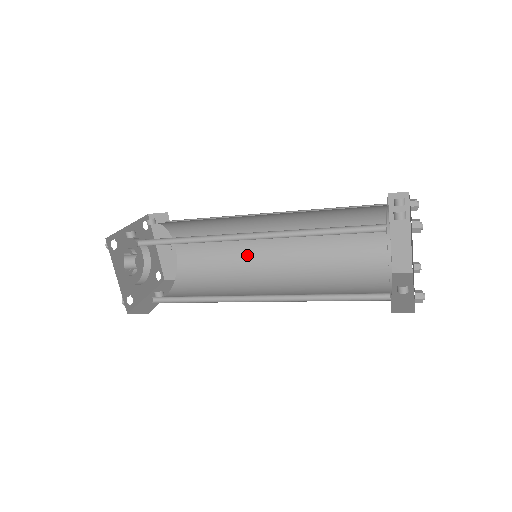
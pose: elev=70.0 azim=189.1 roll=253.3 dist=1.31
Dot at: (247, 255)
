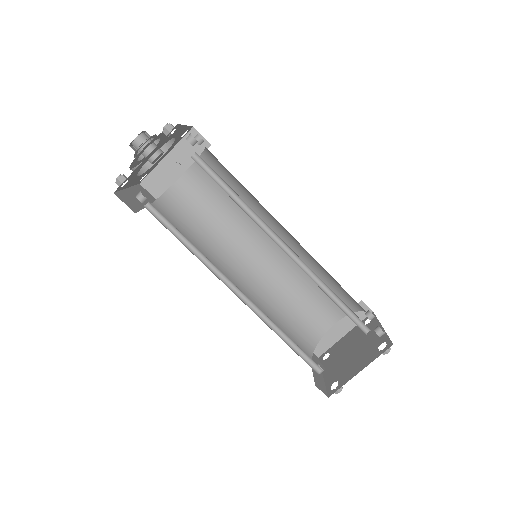
Dot at: (233, 240)
